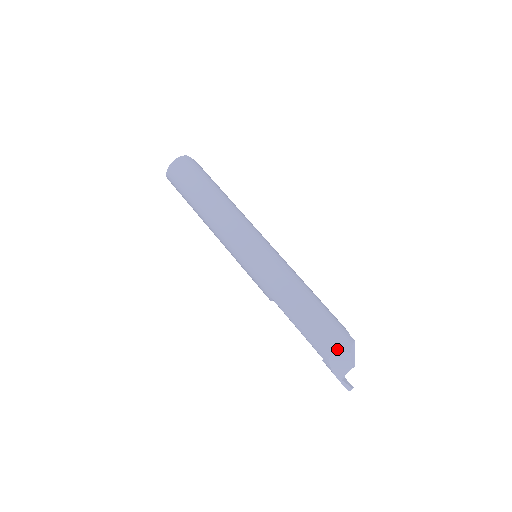
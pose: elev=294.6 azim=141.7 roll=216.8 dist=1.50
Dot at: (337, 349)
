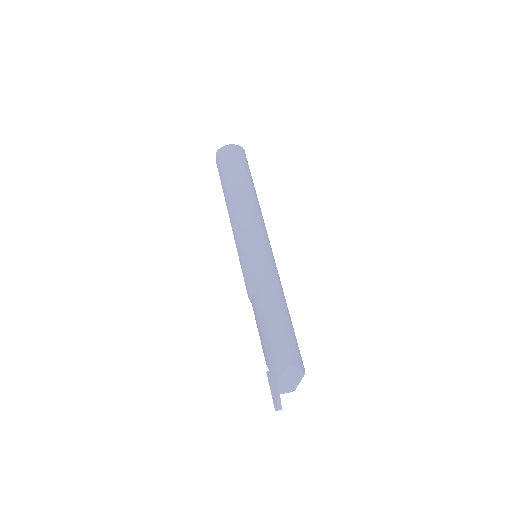
Dot at: (297, 364)
